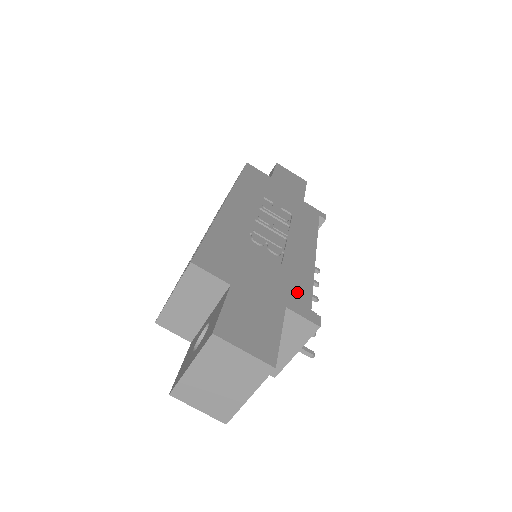
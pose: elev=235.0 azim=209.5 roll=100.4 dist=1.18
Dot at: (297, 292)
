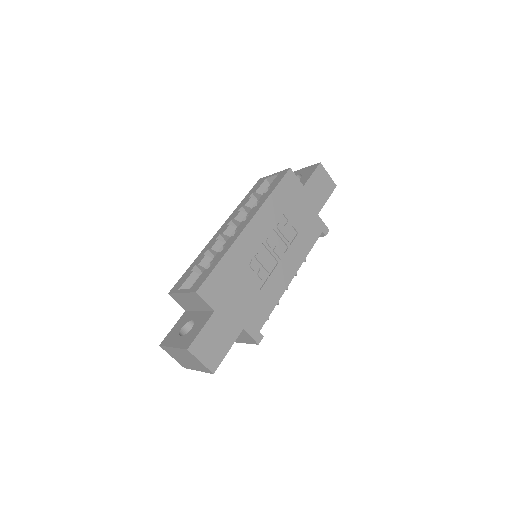
Dot at: (258, 316)
